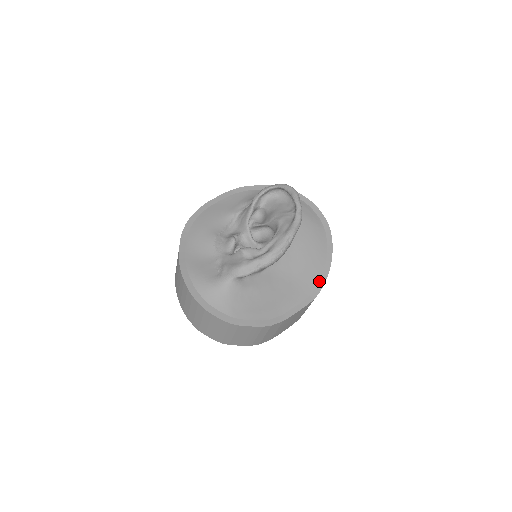
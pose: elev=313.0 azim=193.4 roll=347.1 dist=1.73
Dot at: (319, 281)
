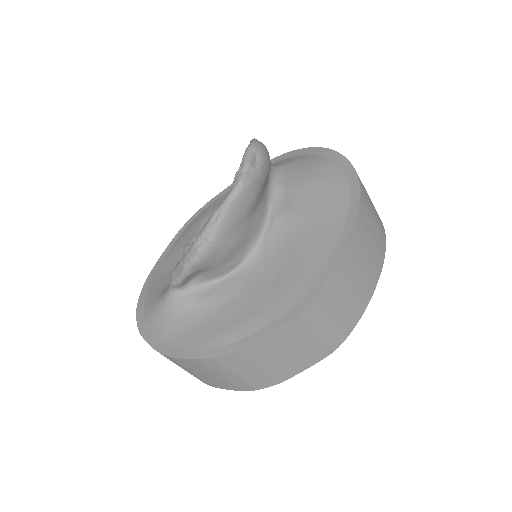
Dot at: (315, 282)
